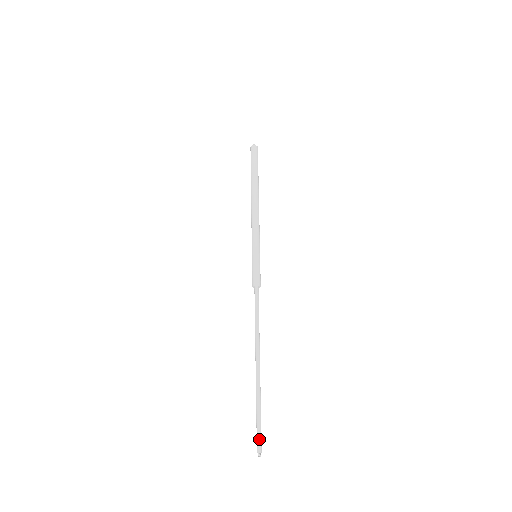
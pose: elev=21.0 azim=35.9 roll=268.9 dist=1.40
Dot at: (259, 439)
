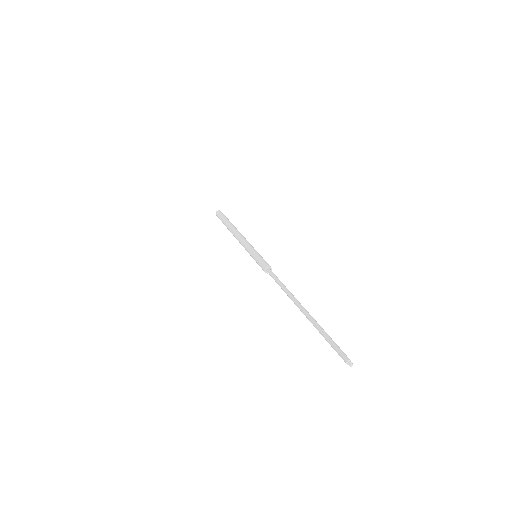
Dot at: (340, 352)
